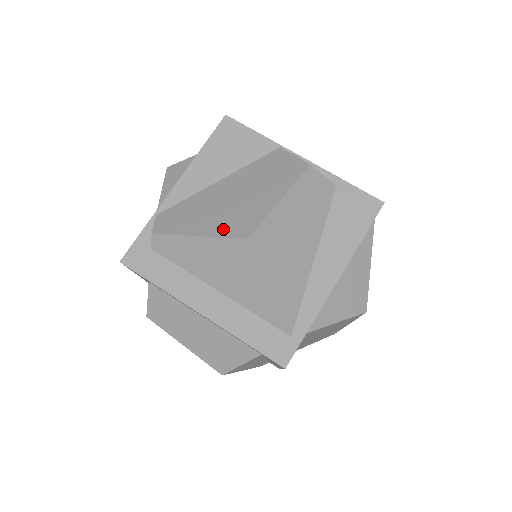
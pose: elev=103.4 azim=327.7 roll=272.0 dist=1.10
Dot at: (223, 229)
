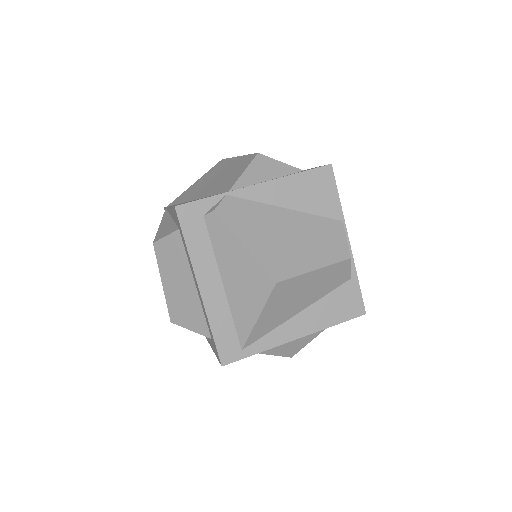
Dot at: (265, 258)
